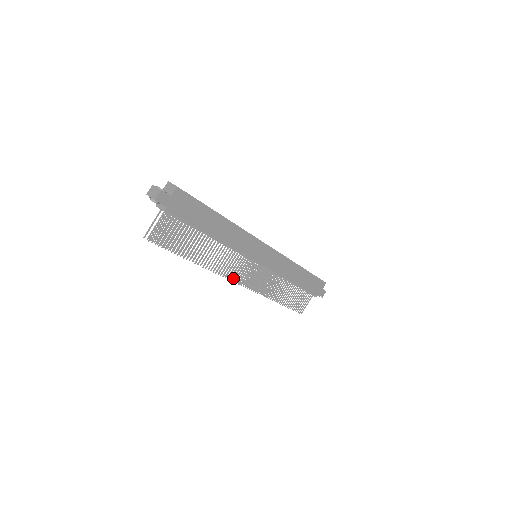
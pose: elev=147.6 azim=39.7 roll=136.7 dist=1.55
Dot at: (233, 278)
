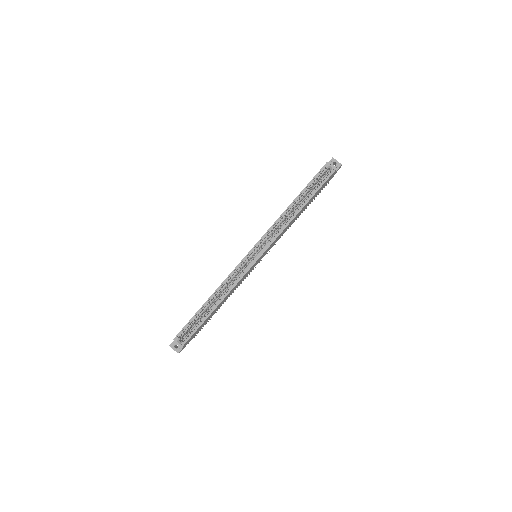
Dot at: occluded
